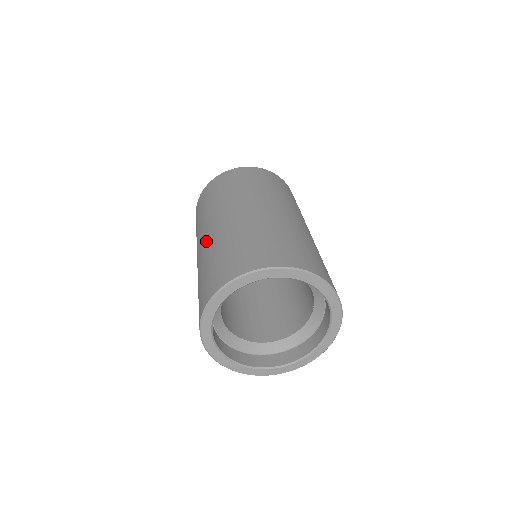
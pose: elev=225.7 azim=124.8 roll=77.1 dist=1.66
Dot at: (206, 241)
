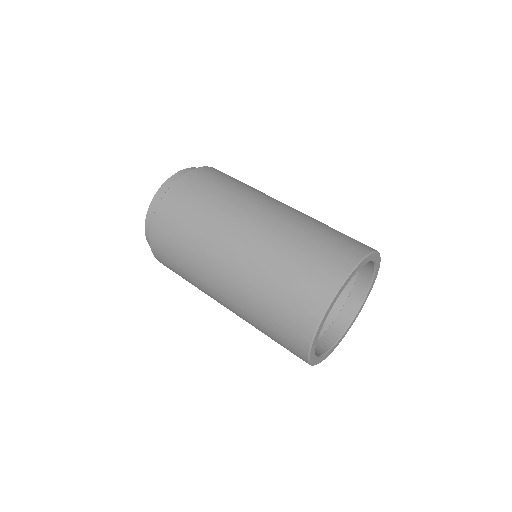
Dot at: (250, 248)
